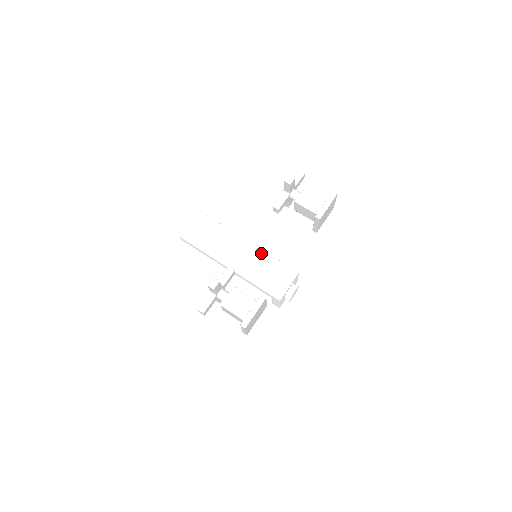
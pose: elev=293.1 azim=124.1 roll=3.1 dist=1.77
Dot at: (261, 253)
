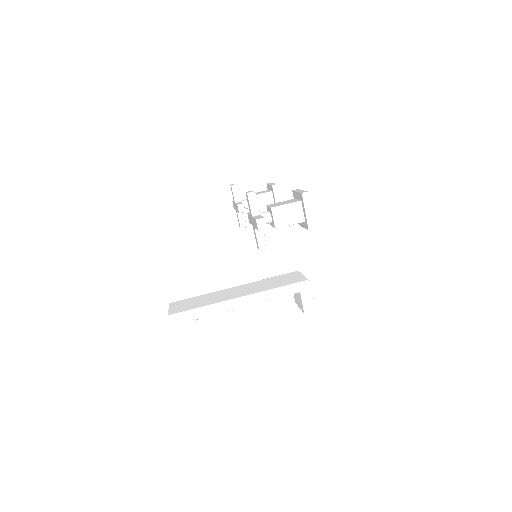
Dot at: (256, 282)
